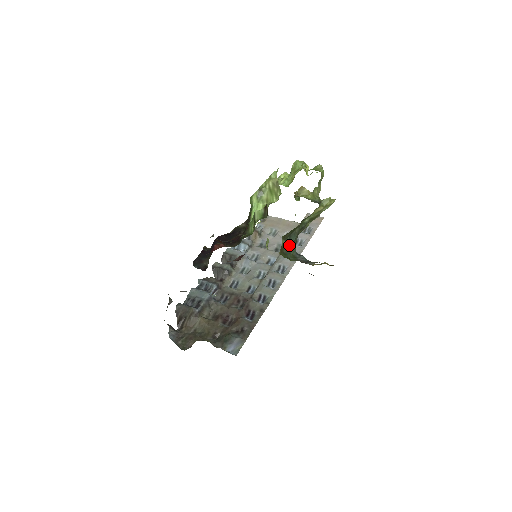
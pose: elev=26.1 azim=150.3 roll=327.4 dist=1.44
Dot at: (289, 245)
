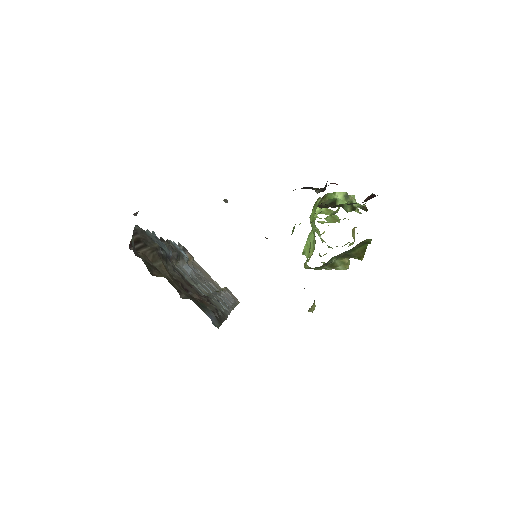
Dot at: occluded
